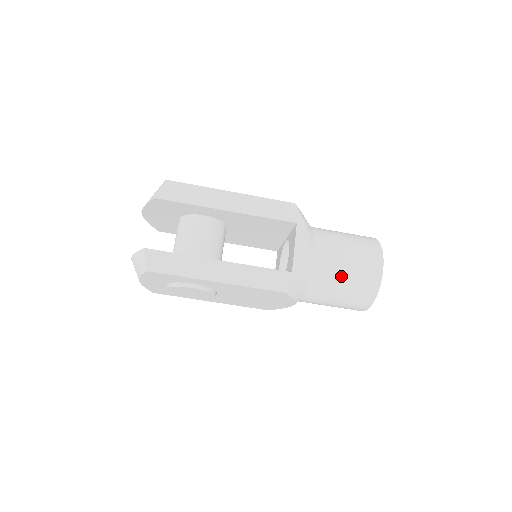
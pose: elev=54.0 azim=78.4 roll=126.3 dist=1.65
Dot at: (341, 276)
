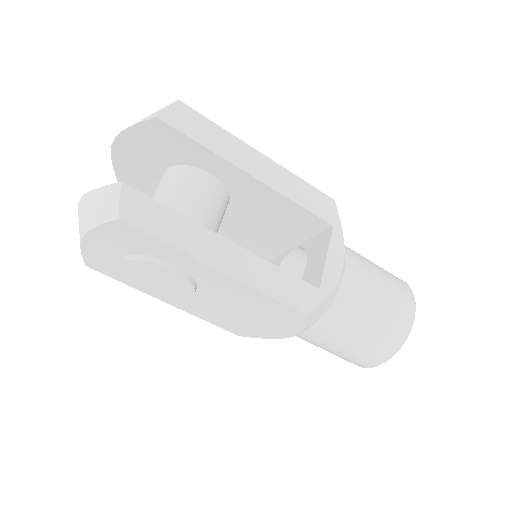
Dot at: (368, 313)
